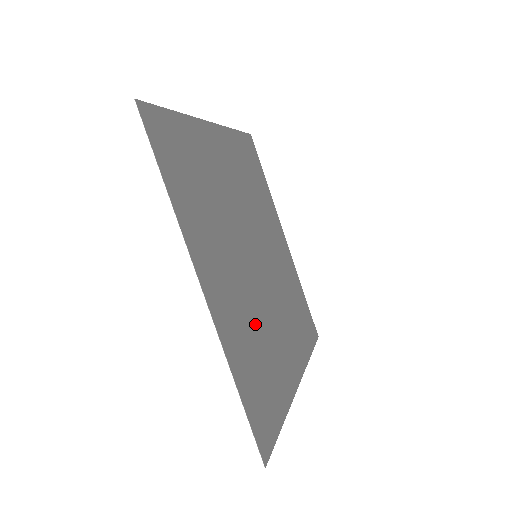
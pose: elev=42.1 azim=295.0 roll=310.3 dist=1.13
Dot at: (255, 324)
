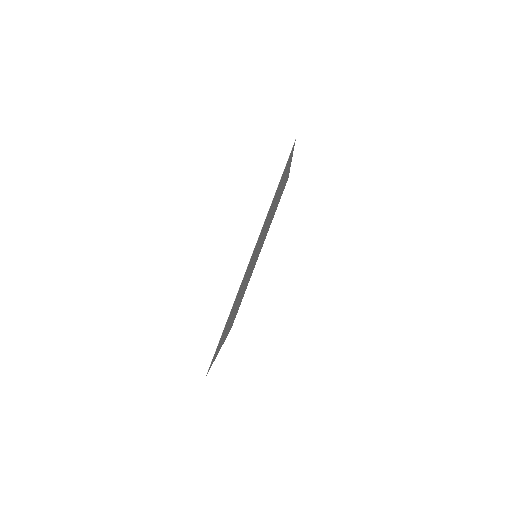
Dot at: (239, 295)
